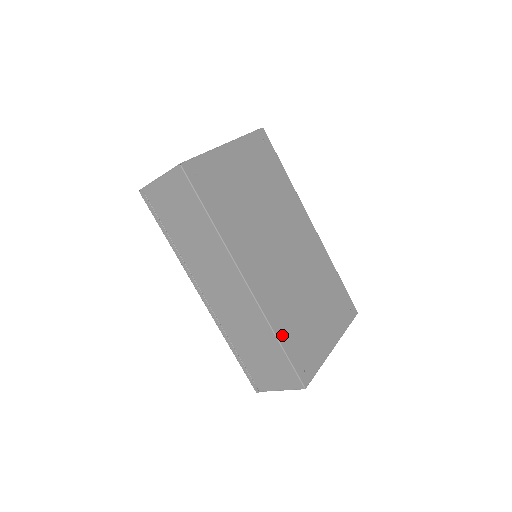
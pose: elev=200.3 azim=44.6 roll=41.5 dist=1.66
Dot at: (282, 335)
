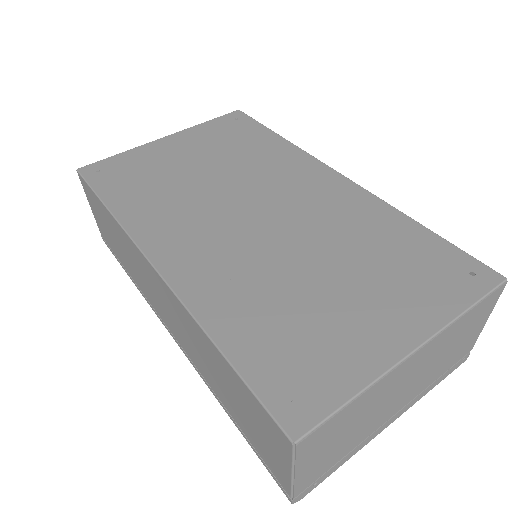
Dot at: (228, 335)
